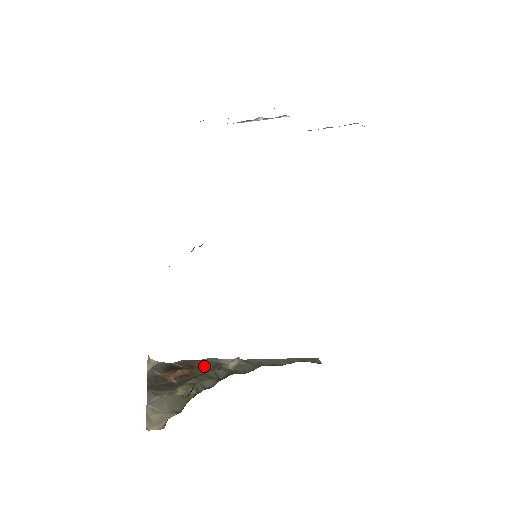
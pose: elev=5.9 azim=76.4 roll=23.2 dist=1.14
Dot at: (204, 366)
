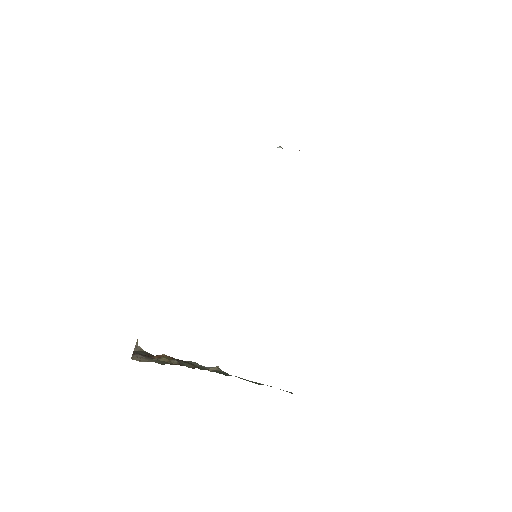
Dot at: occluded
